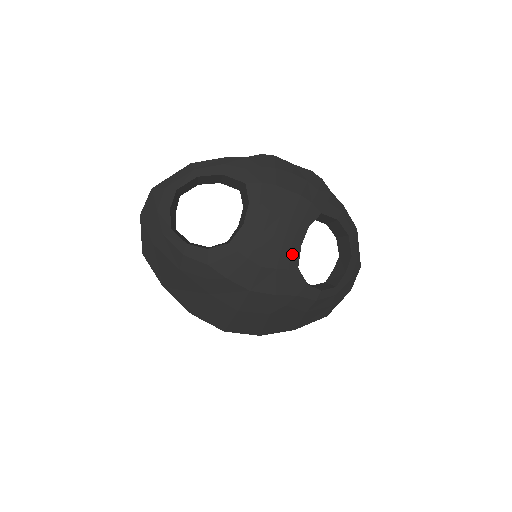
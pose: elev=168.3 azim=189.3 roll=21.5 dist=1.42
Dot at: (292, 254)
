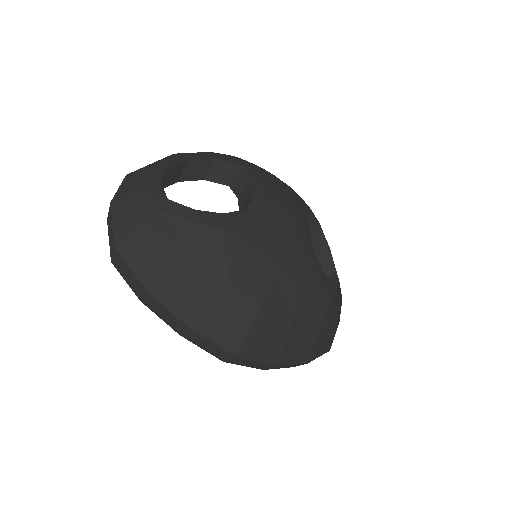
Dot at: (306, 232)
